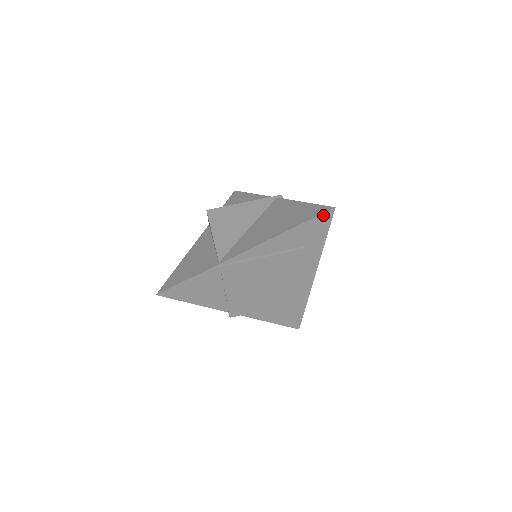
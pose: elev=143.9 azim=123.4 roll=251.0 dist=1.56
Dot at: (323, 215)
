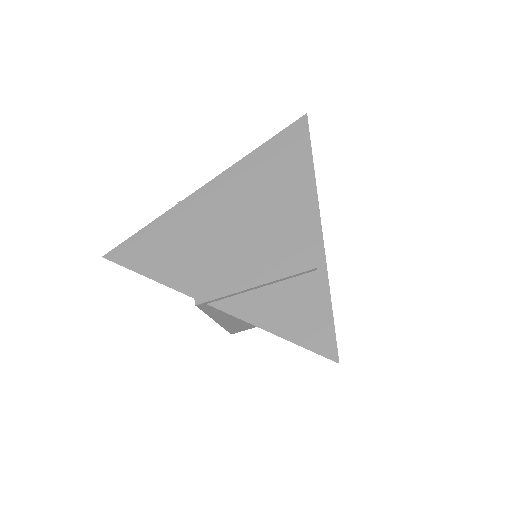
Dot at: (295, 125)
